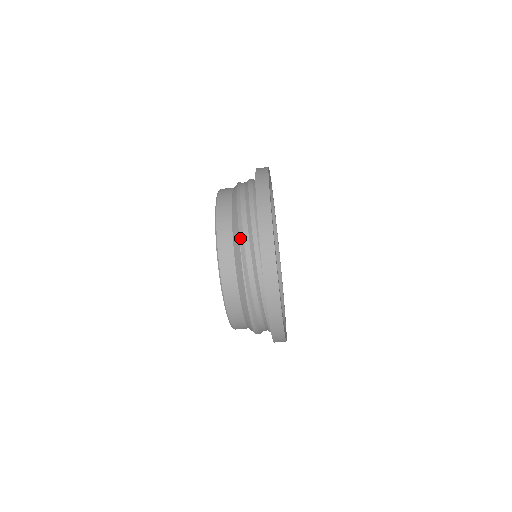
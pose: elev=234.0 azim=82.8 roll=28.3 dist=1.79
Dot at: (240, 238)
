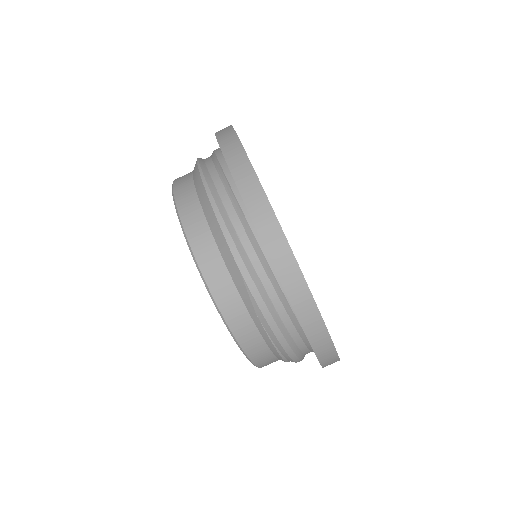
Dot at: occluded
